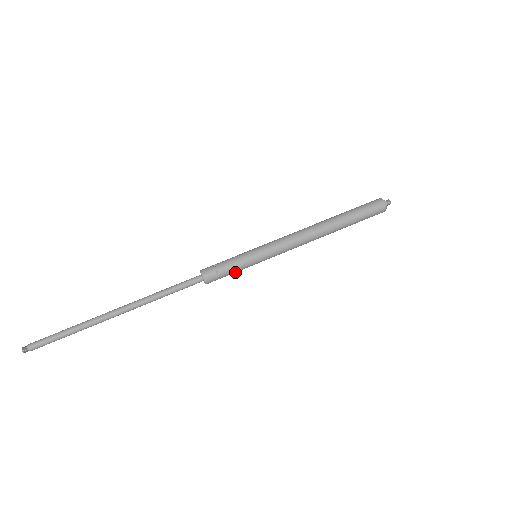
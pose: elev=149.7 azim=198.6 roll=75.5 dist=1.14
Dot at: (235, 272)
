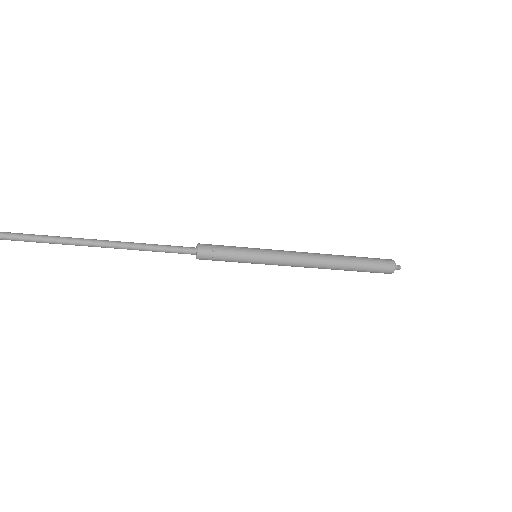
Dot at: (230, 260)
